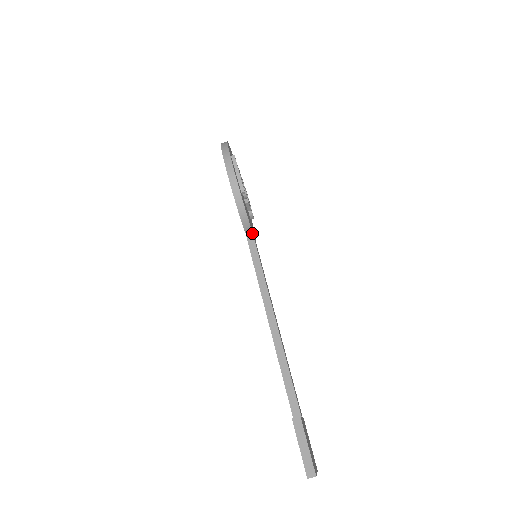
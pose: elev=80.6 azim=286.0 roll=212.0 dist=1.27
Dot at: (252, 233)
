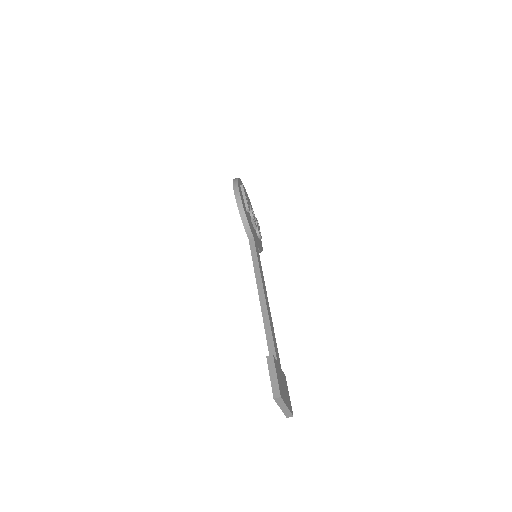
Dot at: (253, 239)
